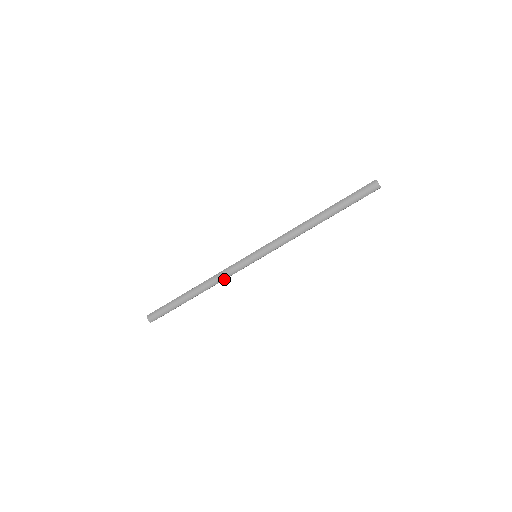
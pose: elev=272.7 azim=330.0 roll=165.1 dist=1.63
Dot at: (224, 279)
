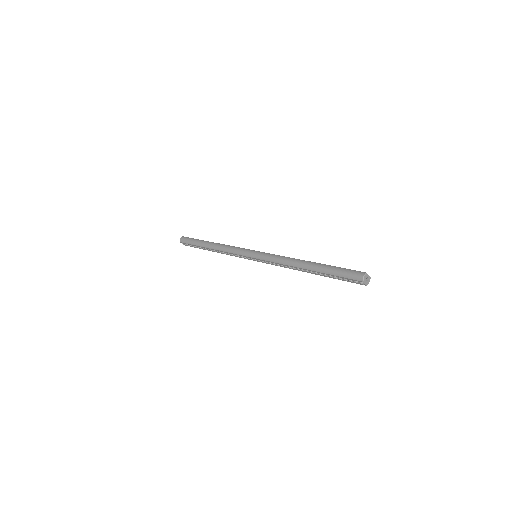
Dot at: (230, 254)
